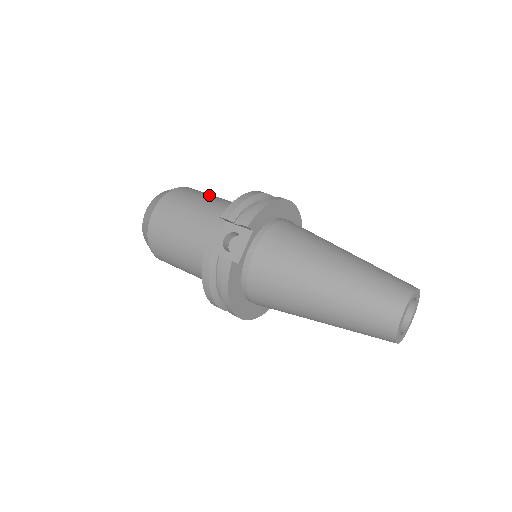
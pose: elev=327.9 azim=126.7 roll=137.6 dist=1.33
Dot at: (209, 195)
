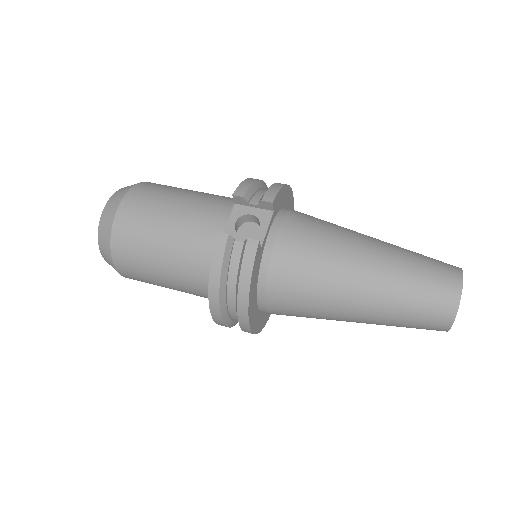
Dot at: occluded
